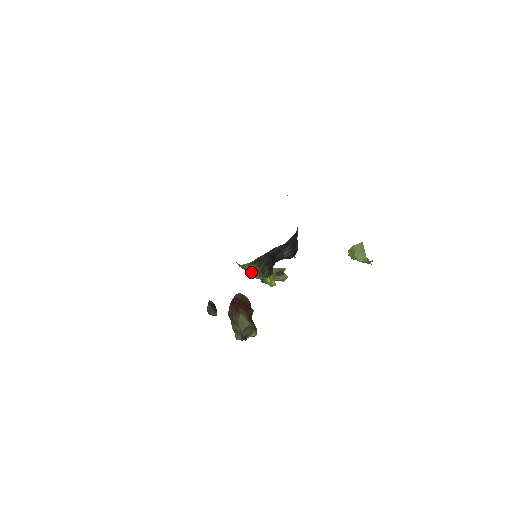
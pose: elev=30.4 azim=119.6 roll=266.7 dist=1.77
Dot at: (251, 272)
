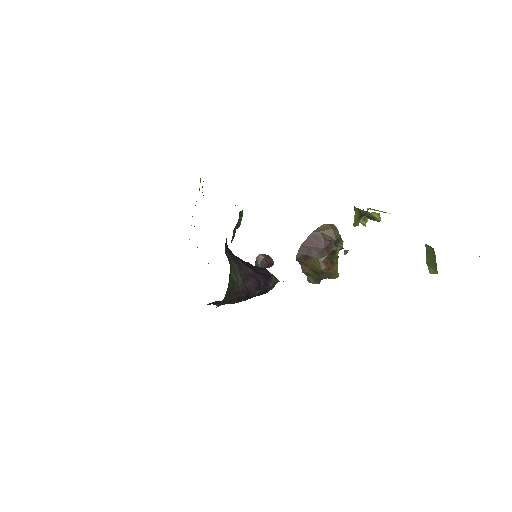
Dot at: occluded
